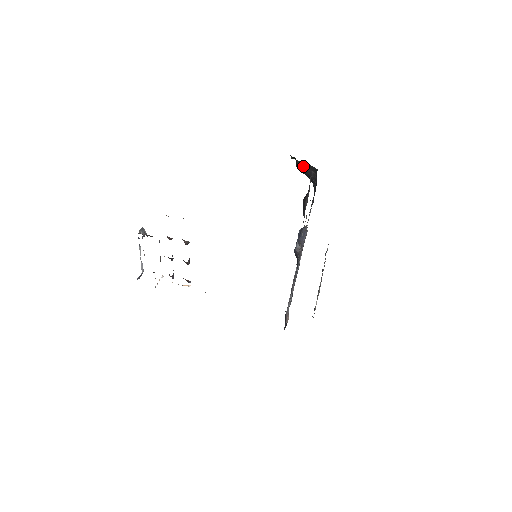
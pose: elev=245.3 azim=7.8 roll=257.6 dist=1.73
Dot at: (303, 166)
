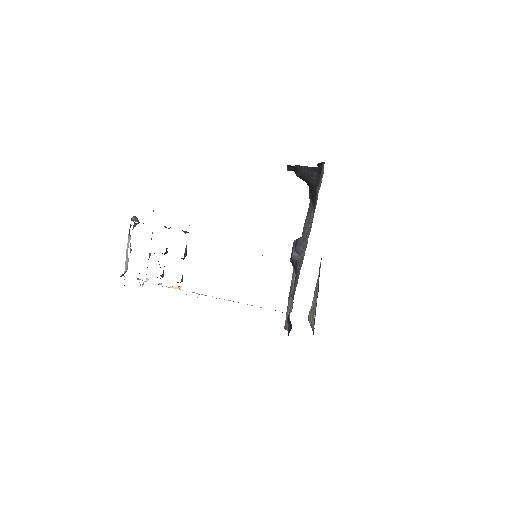
Dot at: (304, 170)
